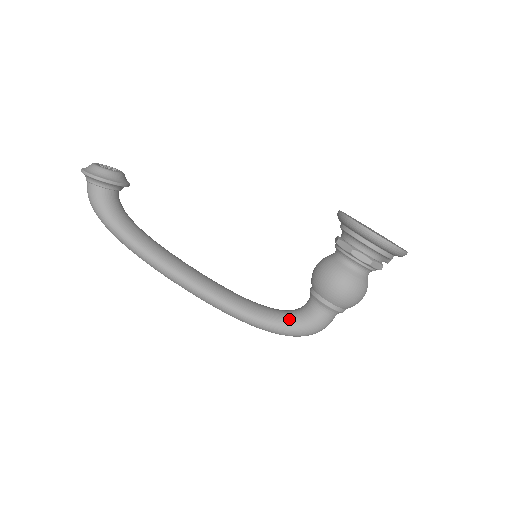
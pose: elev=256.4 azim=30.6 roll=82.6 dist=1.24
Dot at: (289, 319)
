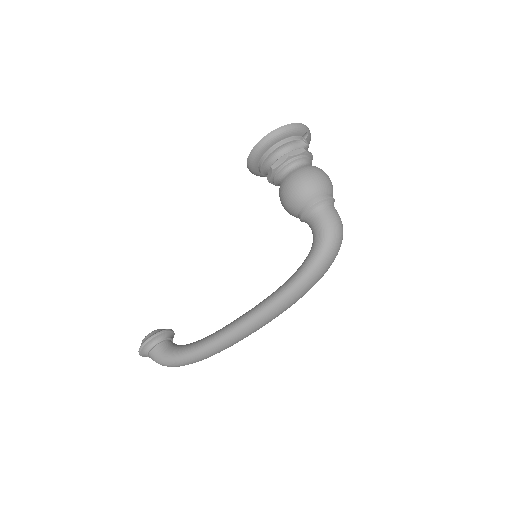
Dot at: (312, 249)
